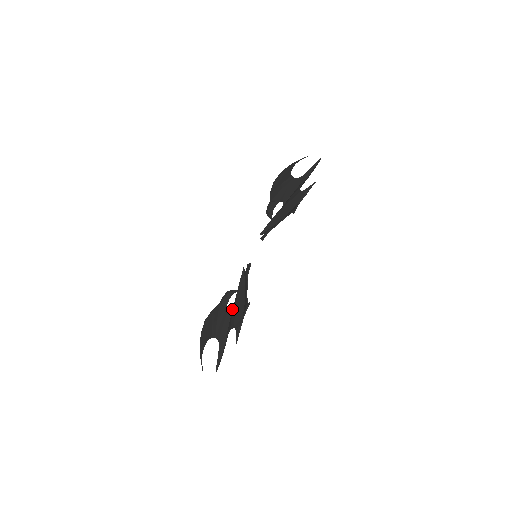
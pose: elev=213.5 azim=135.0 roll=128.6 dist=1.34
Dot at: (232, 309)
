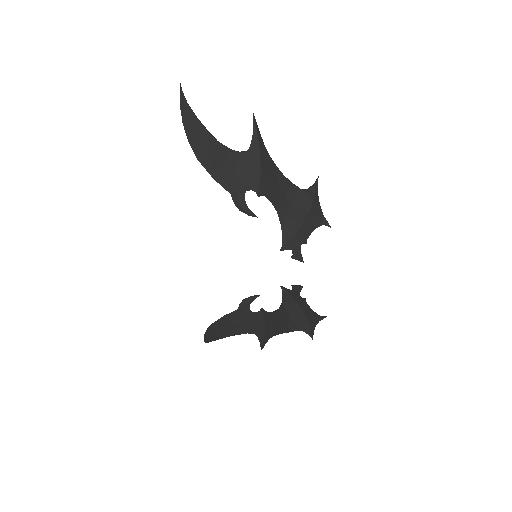
Dot at: (263, 311)
